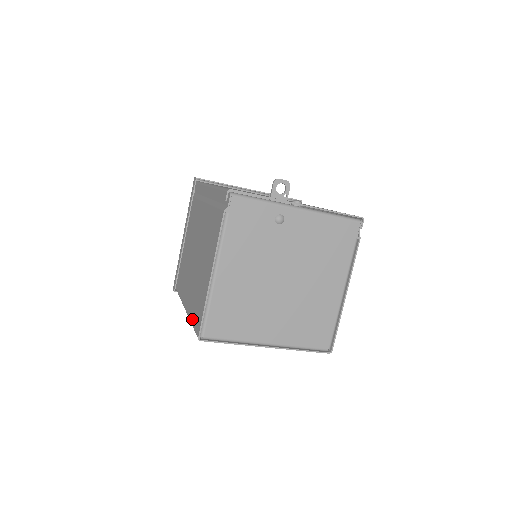
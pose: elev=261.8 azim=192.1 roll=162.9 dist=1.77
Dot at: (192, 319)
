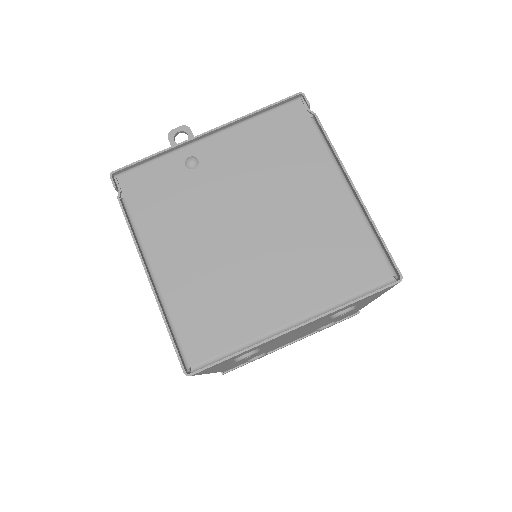
Dot at: occluded
